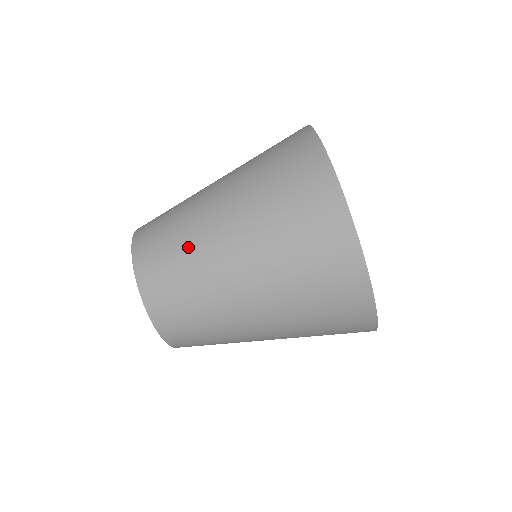
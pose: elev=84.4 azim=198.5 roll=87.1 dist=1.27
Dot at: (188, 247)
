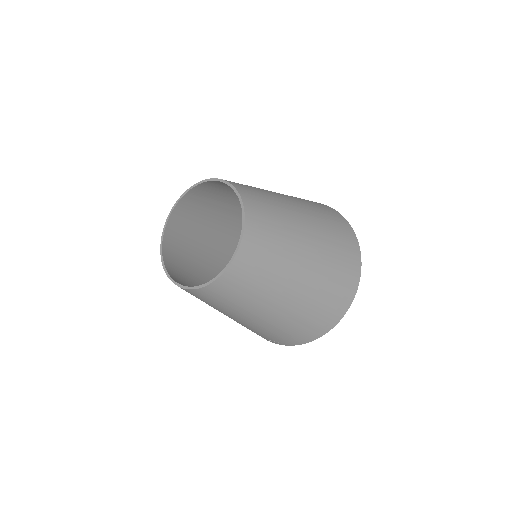
Dot at: (285, 240)
